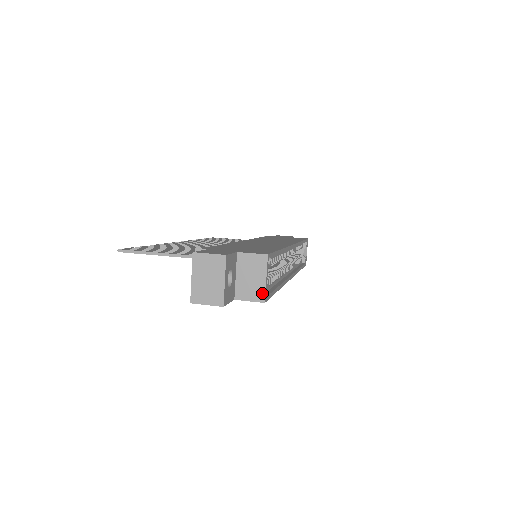
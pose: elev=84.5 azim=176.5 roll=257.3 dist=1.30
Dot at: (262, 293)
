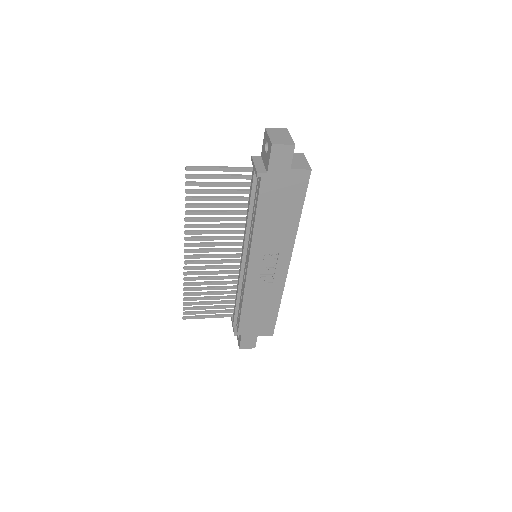
Dot at: (308, 166)
